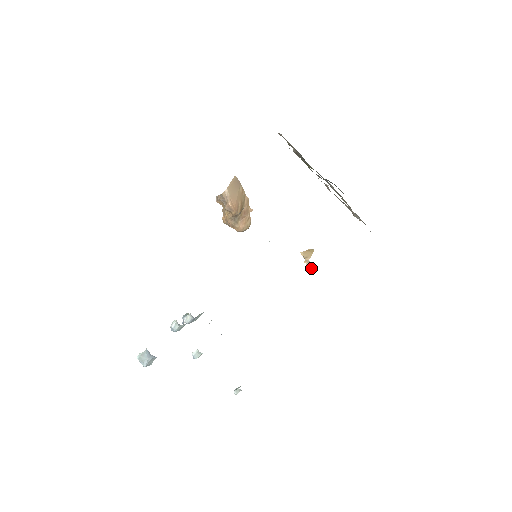
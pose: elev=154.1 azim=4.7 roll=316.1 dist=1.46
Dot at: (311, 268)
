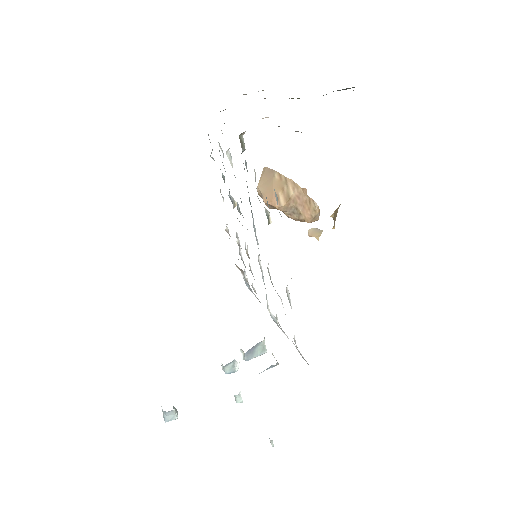
Dot at: (316, 237)
